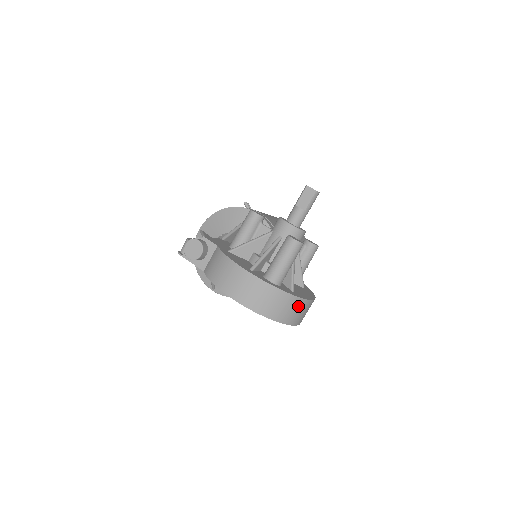
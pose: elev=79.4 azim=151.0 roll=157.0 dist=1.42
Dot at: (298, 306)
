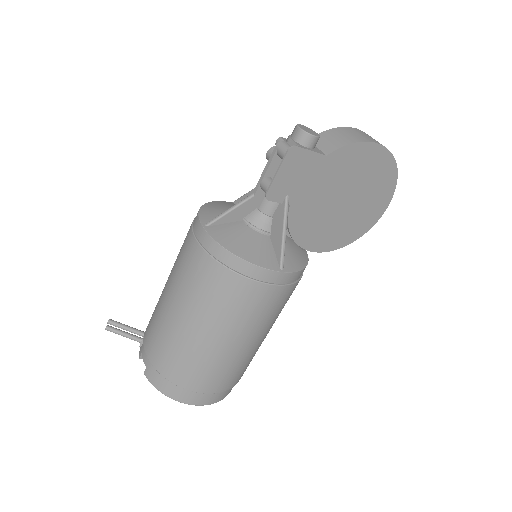
Dot at: occluded
